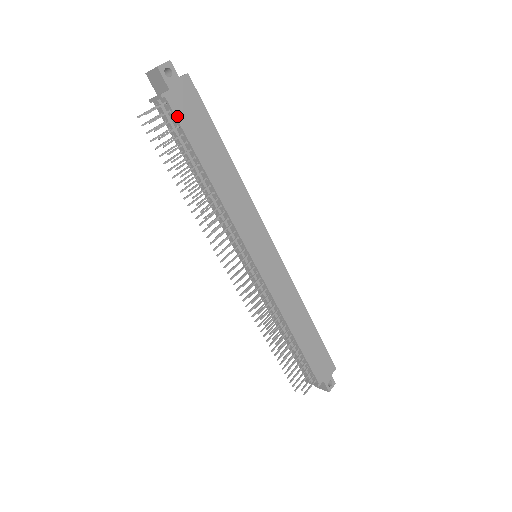
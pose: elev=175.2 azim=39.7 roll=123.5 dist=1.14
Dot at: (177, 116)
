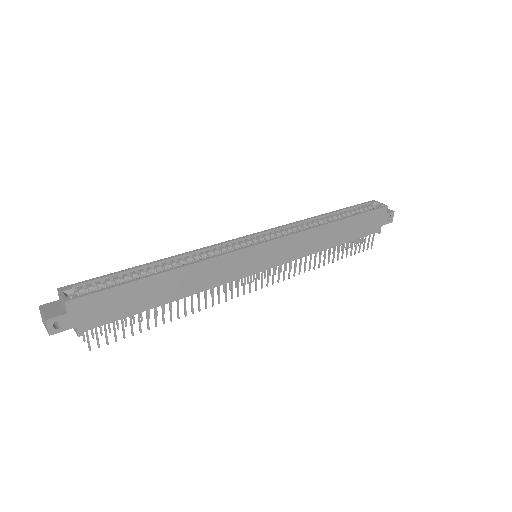
Dot at: (104, 323)
